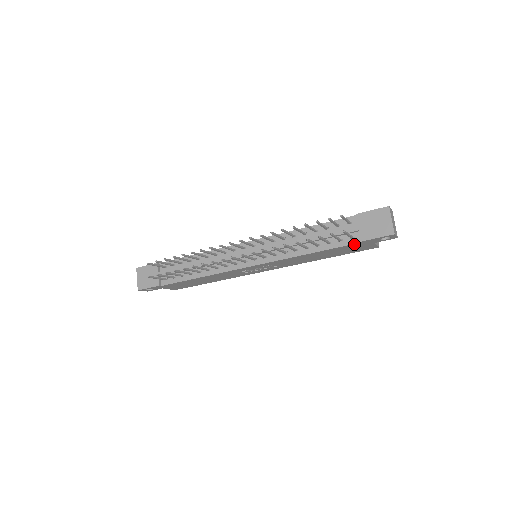
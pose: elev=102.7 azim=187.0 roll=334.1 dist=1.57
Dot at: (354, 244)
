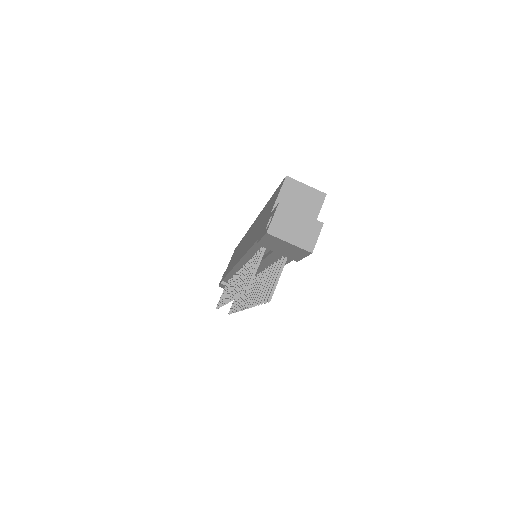
Dot at: occluded
